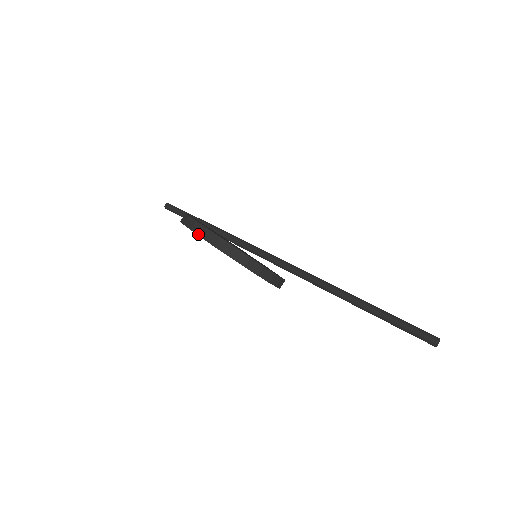
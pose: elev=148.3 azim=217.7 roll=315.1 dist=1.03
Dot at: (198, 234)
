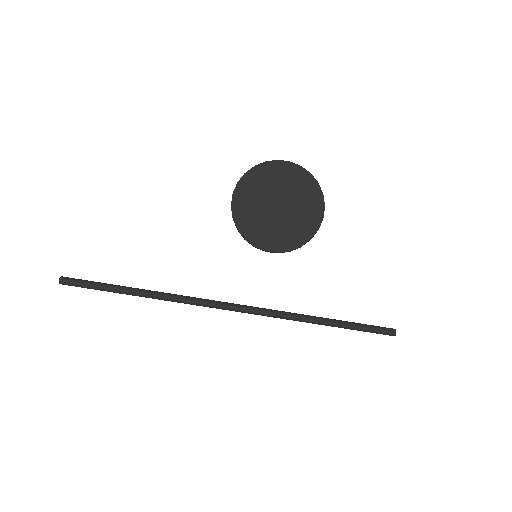
Dot at: (286, 161)
